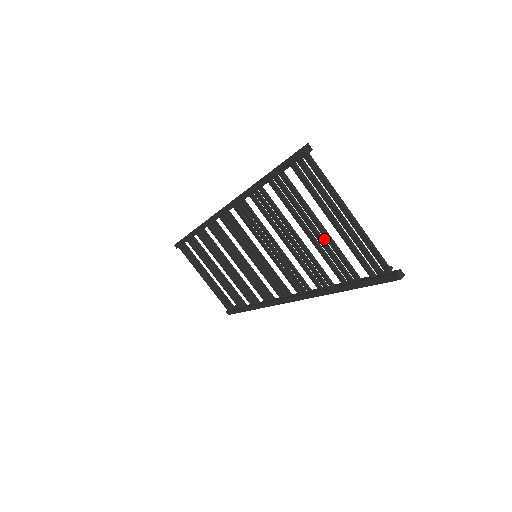
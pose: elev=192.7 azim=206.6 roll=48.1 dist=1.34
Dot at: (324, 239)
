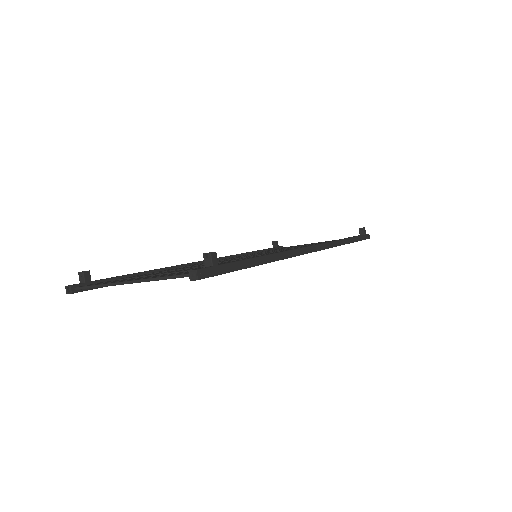
Dot at: occluded
